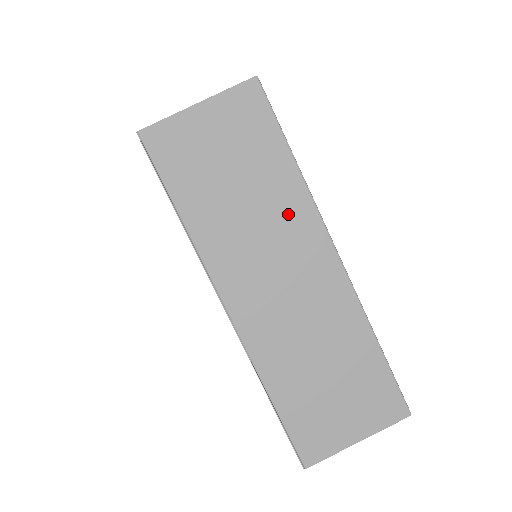
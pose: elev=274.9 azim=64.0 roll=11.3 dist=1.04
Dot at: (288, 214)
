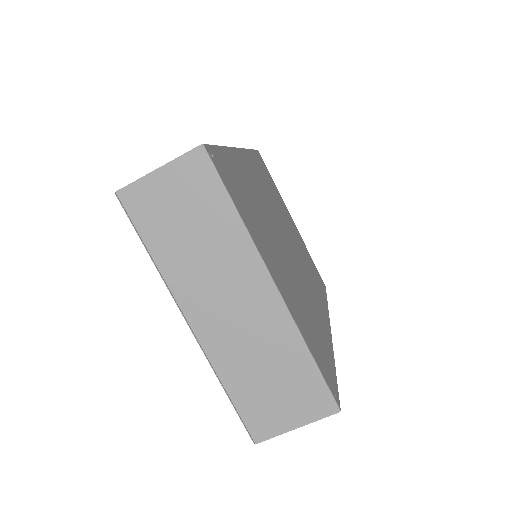
Dot at: (233, 253)
